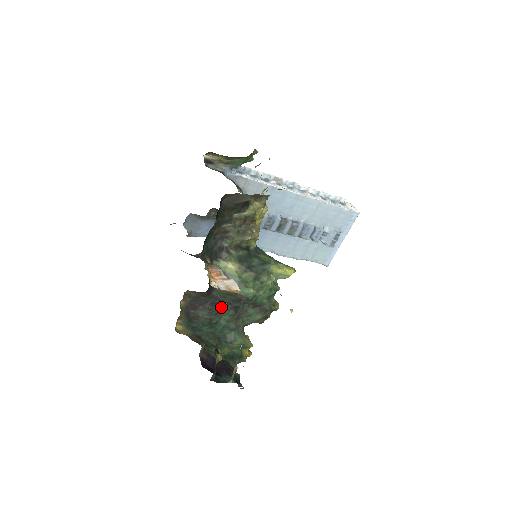
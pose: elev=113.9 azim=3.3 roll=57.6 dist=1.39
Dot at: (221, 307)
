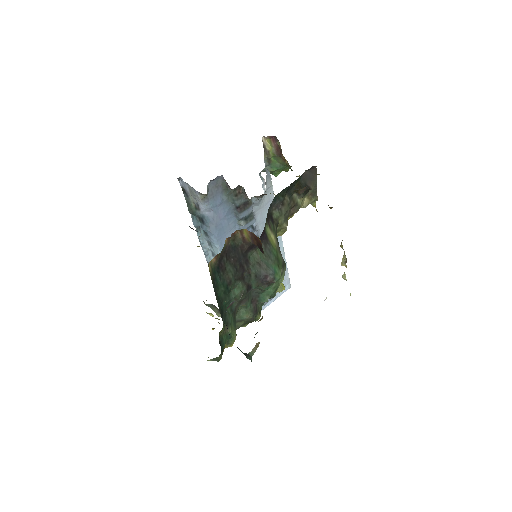
Dot at: (242, 275)
